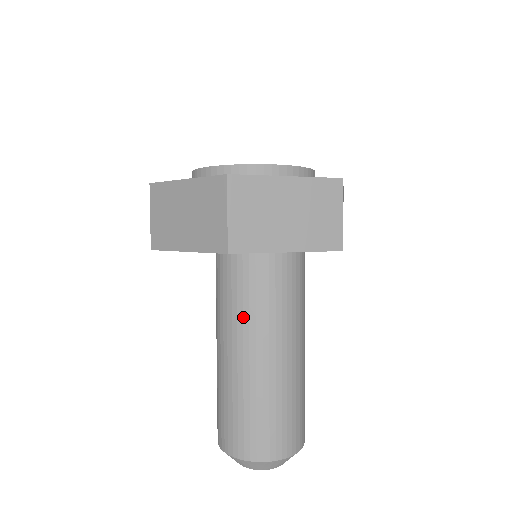
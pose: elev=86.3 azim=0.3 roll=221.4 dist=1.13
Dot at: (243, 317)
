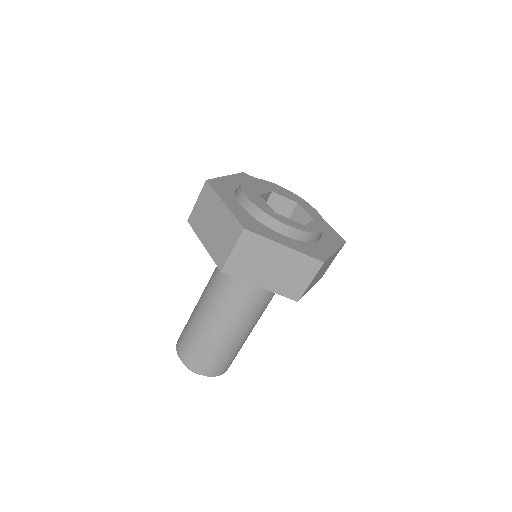
Dot at: (222, 295)
